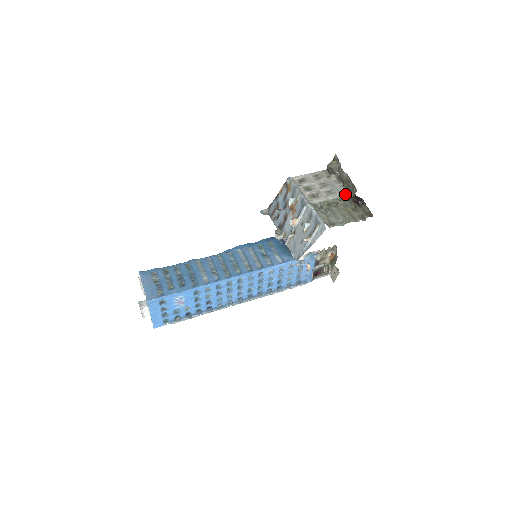
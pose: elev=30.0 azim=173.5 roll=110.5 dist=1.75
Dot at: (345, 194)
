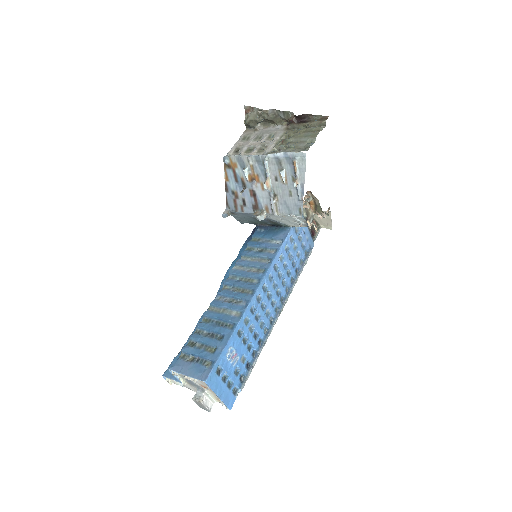
Dot at: (285, 127)
